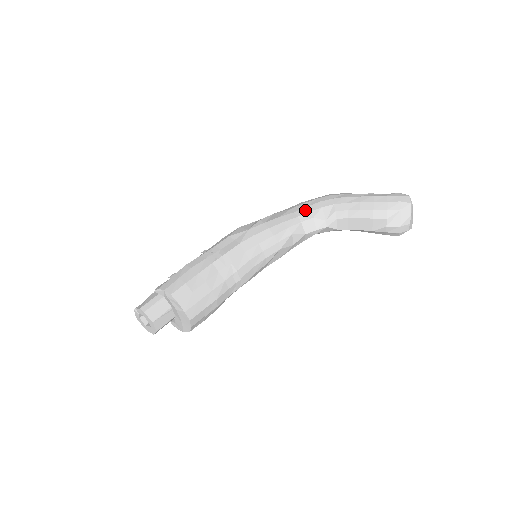
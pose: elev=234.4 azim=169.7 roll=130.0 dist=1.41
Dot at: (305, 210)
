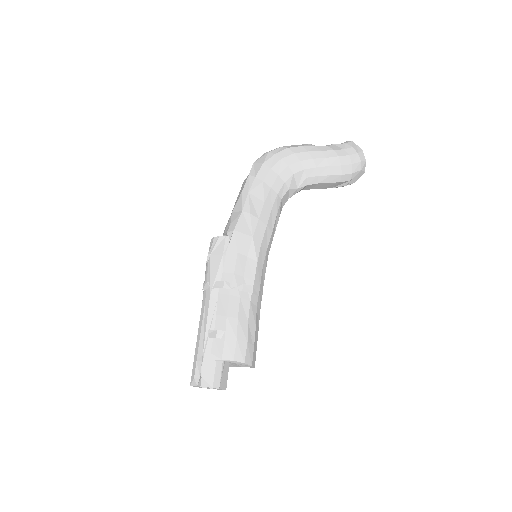
Dot at: (279, 182)
